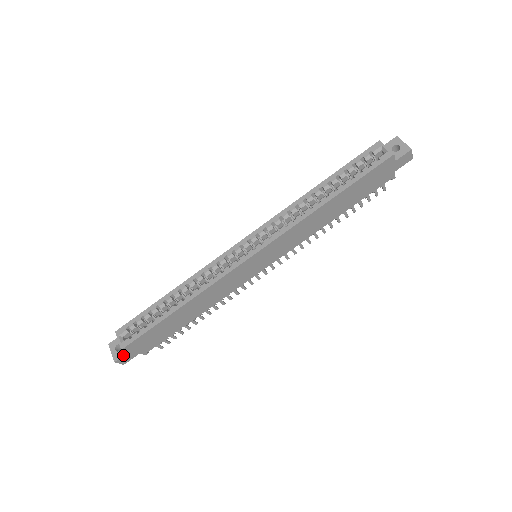
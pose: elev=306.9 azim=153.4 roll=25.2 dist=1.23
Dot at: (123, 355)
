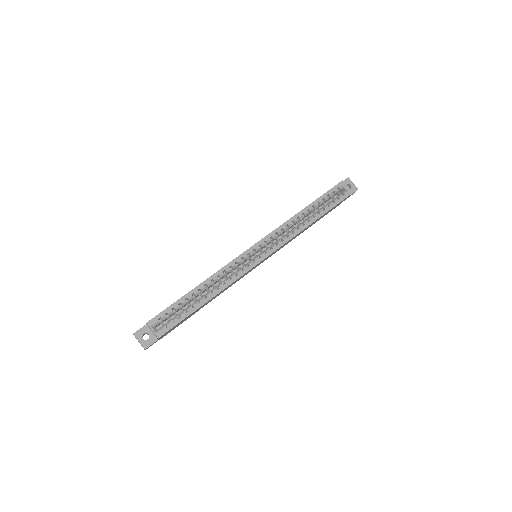
Dot at: (153, 342)
